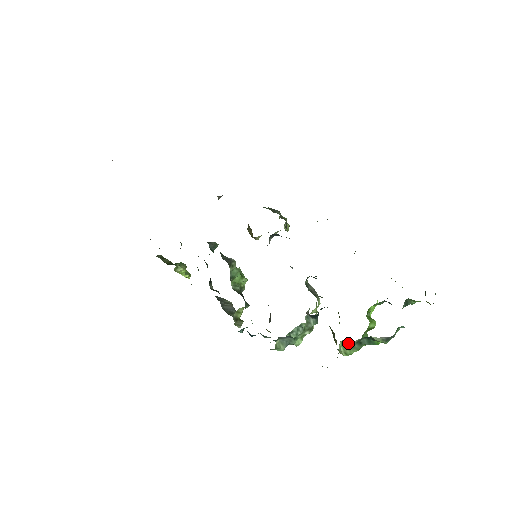
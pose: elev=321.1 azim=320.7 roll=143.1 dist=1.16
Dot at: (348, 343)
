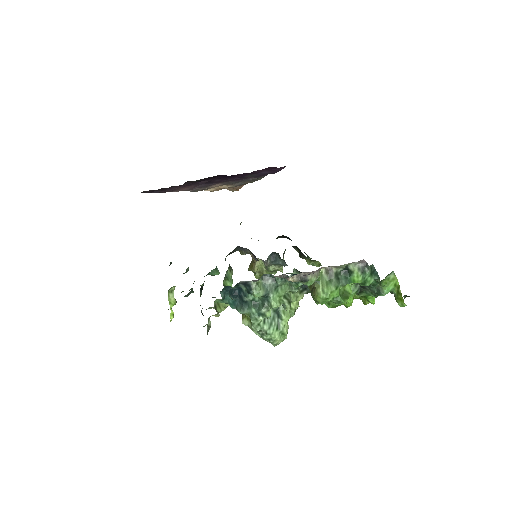
Dot at: (327, 274)
